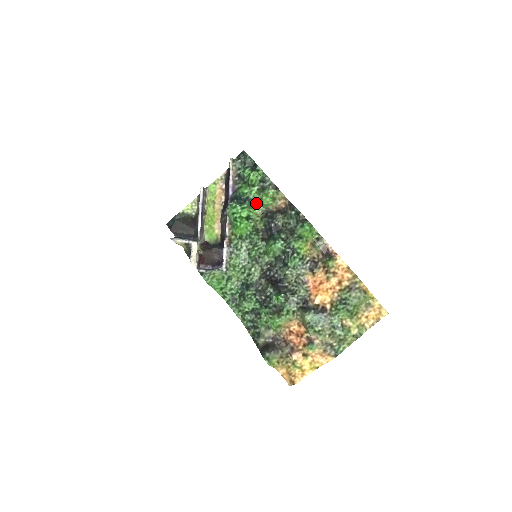
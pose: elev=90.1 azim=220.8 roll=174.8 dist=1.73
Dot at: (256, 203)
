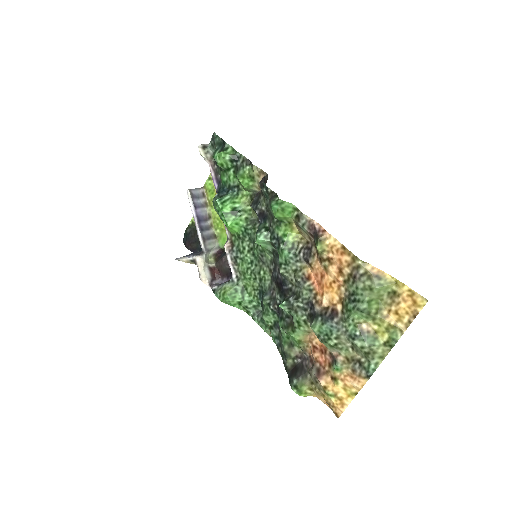
Dot at: (240, 189)
